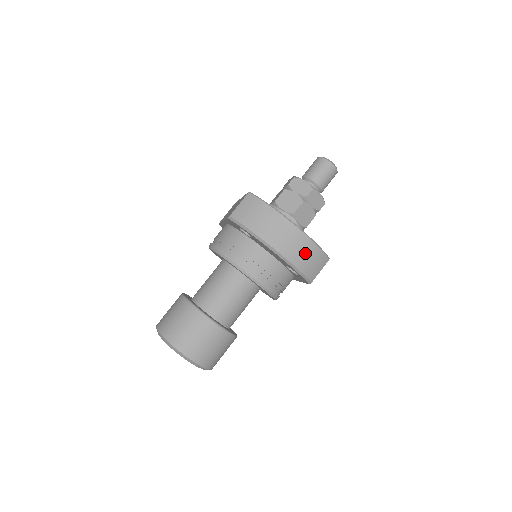
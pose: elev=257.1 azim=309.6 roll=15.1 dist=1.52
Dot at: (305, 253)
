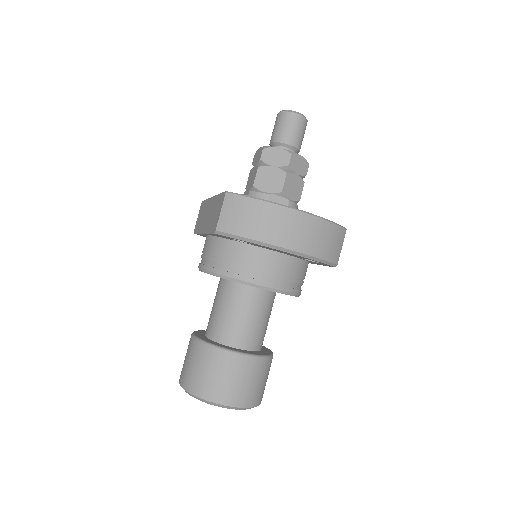
Dot at: (321, 237)
